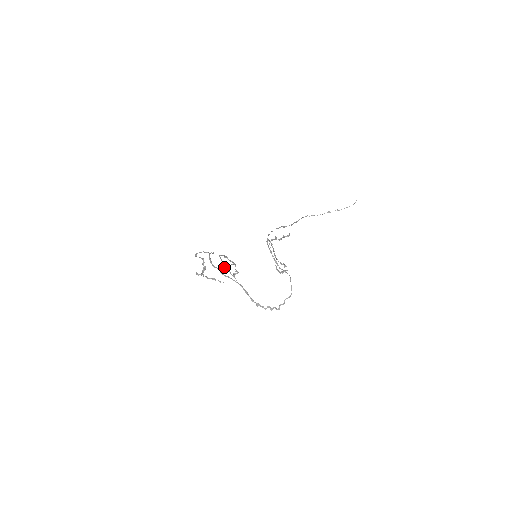
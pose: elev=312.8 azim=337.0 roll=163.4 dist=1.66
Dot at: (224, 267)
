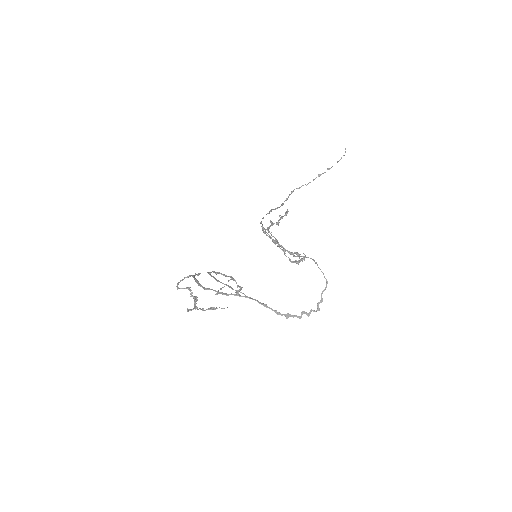
Dot at: (220, 288)
